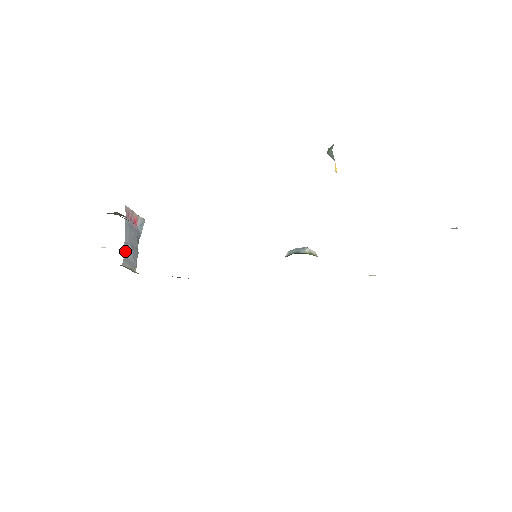
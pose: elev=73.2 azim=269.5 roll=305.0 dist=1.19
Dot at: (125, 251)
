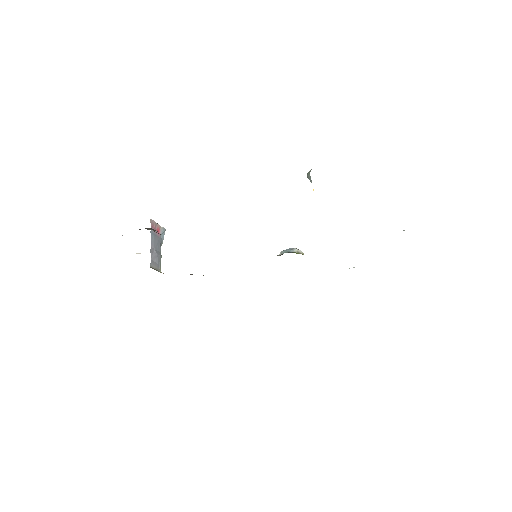
Dot at: (152, 255)
